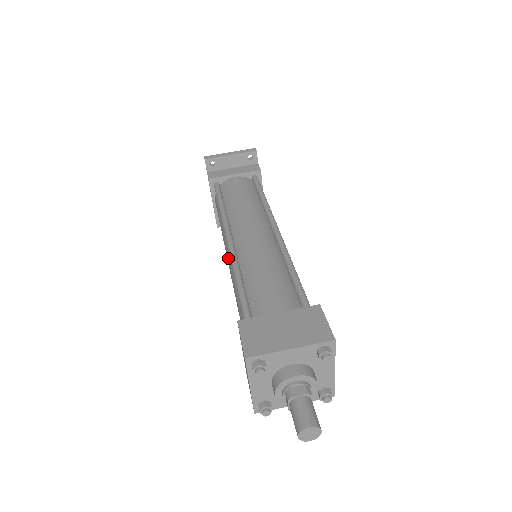
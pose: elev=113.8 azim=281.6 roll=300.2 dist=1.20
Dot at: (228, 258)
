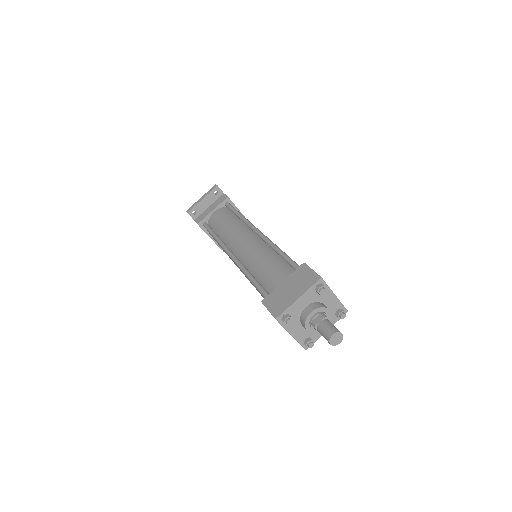
Dot at: (239, 268)
